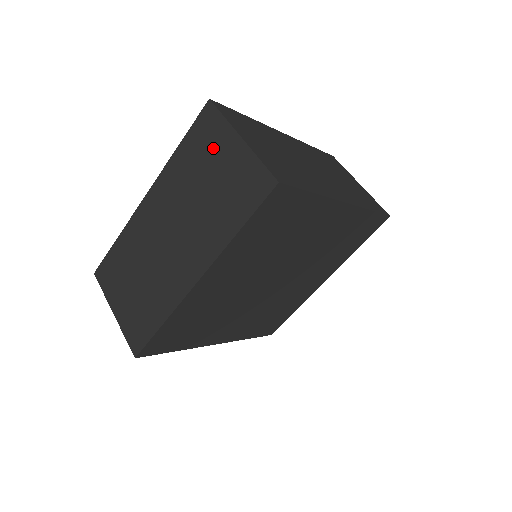
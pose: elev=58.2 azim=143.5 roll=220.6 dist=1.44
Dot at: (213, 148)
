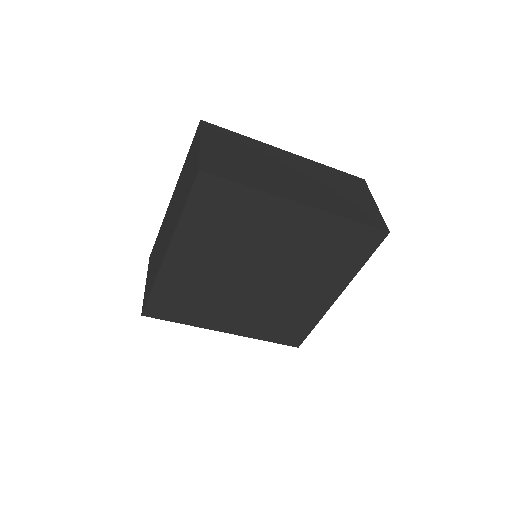
Dot at: (192, 154)
